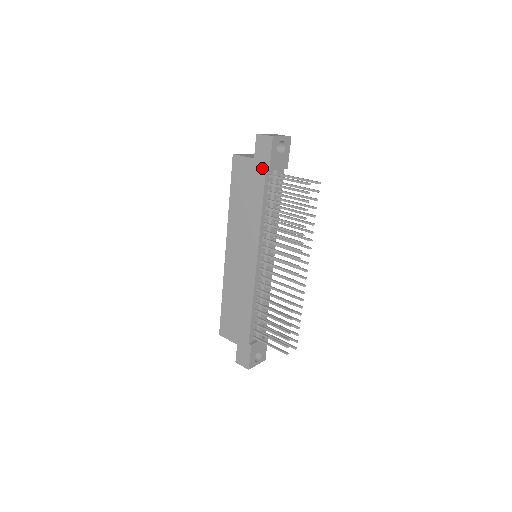
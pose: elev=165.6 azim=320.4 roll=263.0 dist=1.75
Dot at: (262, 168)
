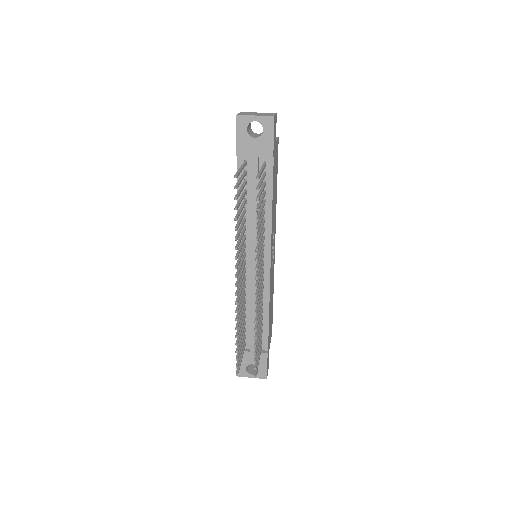
Dot at: occluded
